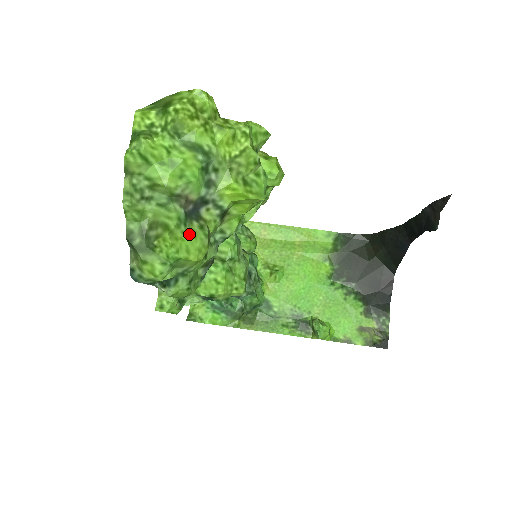
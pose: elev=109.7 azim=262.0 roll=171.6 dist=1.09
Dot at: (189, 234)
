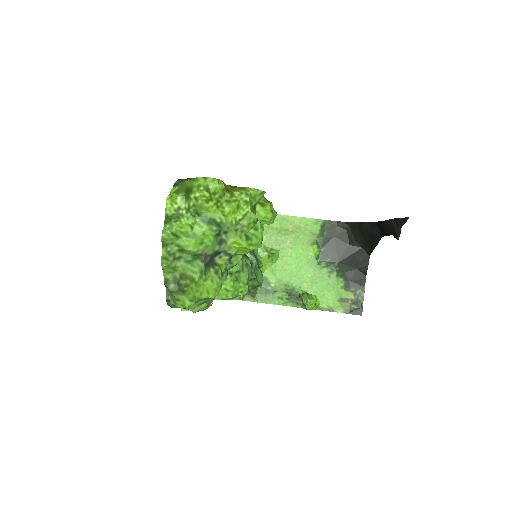
Dot at: (208, 280)
